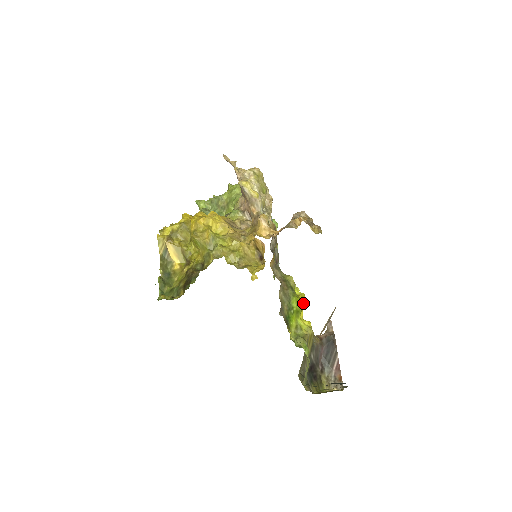
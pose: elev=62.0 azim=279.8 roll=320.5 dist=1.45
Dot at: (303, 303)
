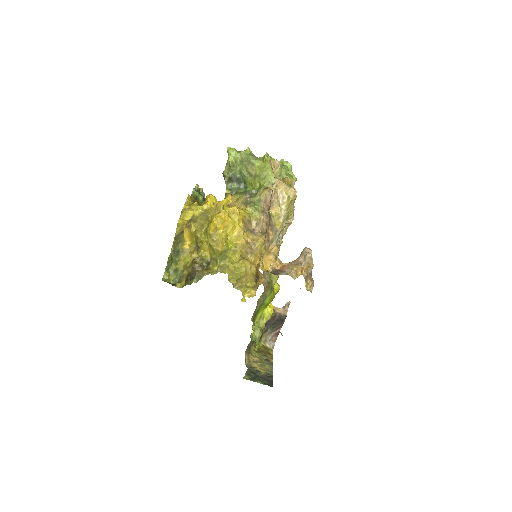
Dot at: occluded
